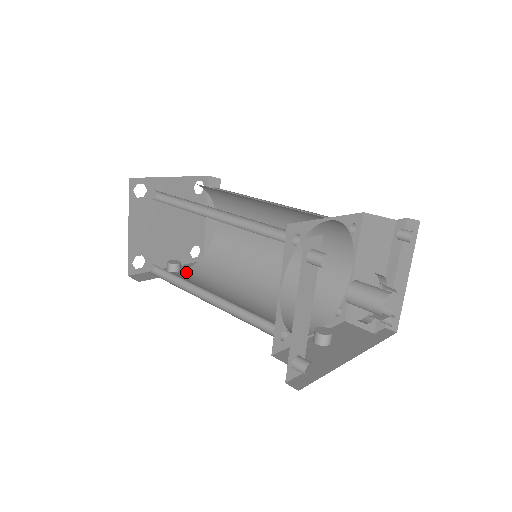
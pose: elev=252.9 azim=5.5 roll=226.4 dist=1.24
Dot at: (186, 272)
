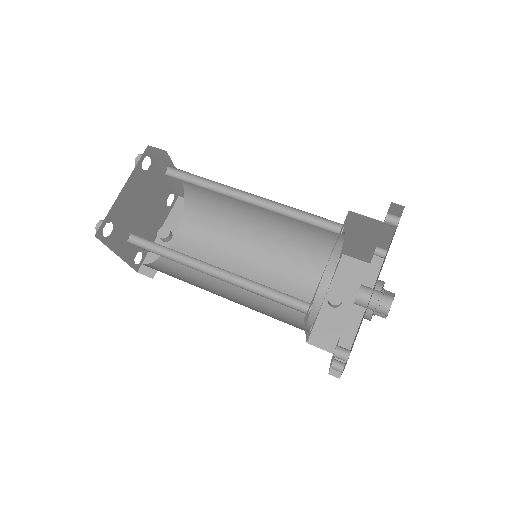
Dot at: (180, 238)
